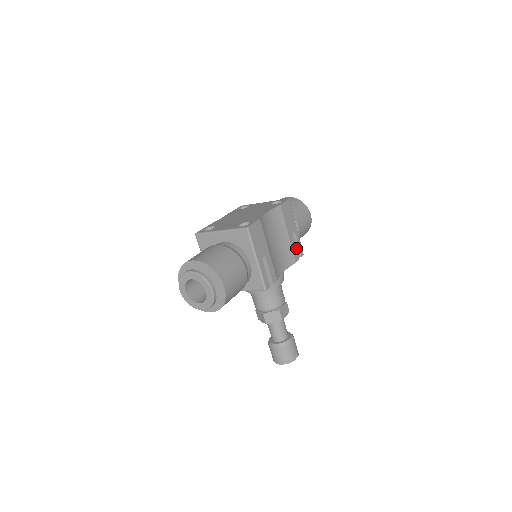
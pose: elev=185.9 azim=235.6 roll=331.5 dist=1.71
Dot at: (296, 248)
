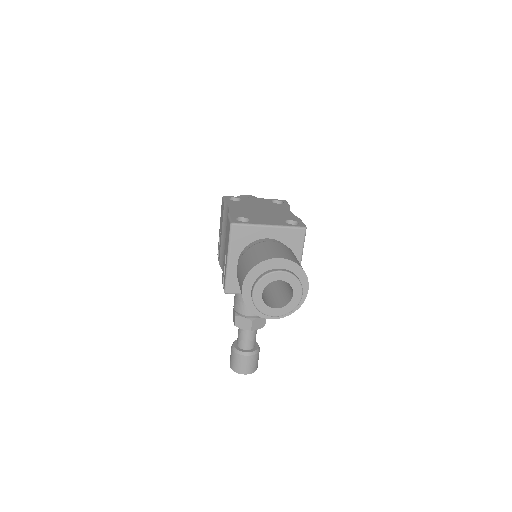
Dot at: occluded
